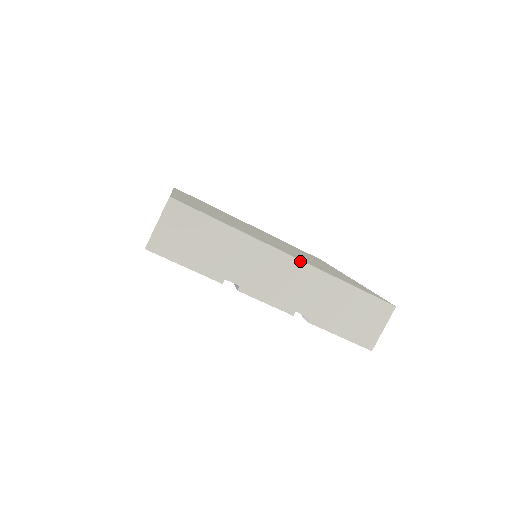
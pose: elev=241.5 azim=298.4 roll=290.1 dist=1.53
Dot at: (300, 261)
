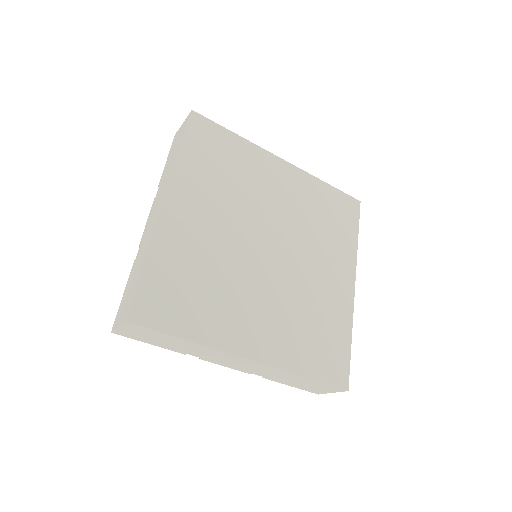
Dot at: (259, 363)
